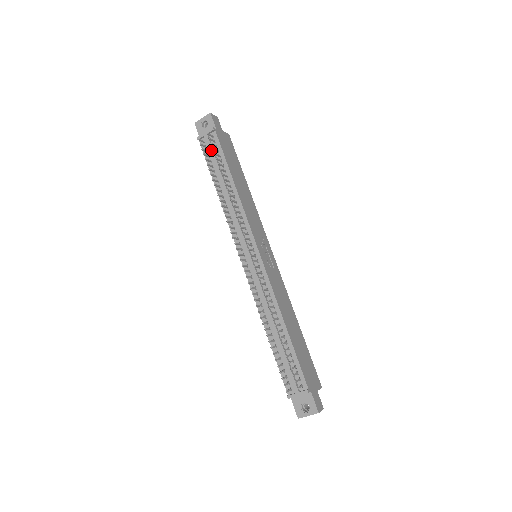
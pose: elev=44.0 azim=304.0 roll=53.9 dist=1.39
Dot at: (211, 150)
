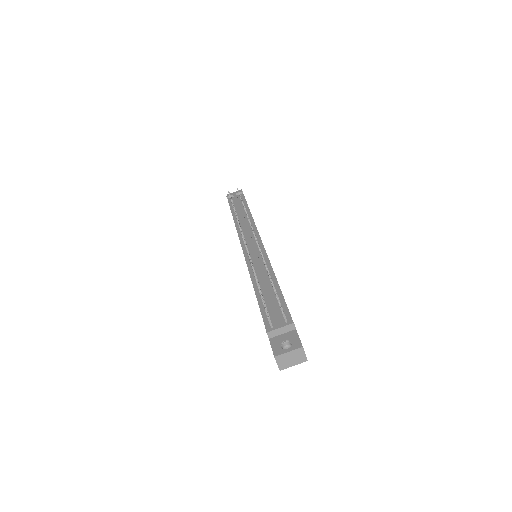
Dot at: (236, 199)
